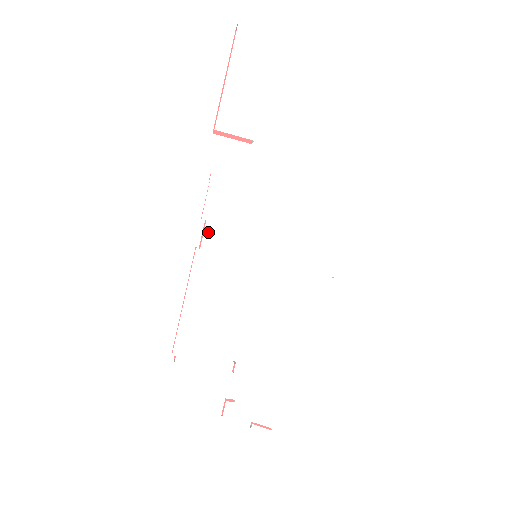
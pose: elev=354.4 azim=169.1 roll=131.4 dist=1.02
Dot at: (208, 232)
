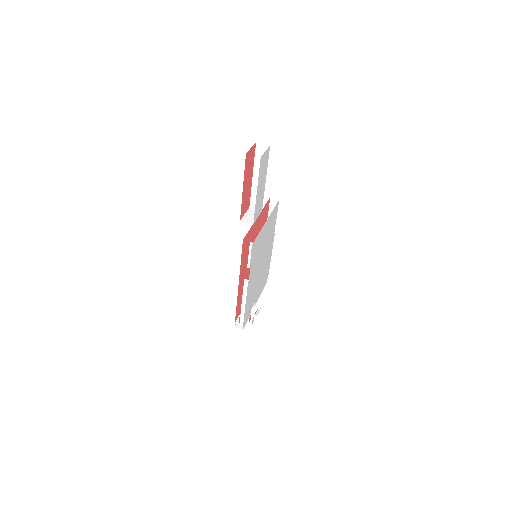
Dot at: (251, 270)
